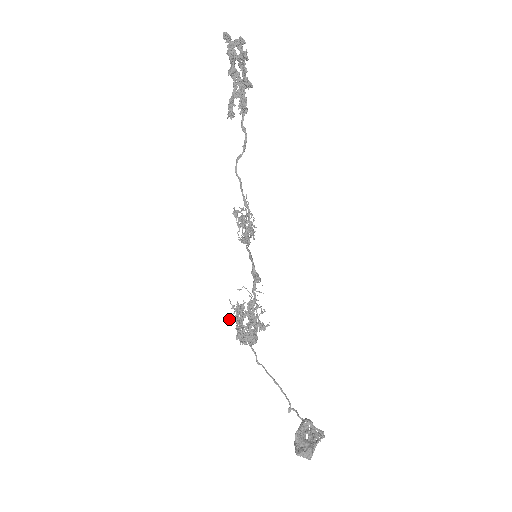
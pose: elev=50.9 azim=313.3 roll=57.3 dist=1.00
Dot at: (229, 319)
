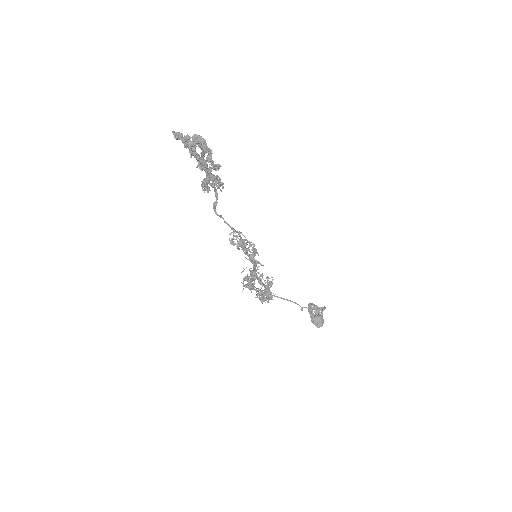
Dot at: occluded
